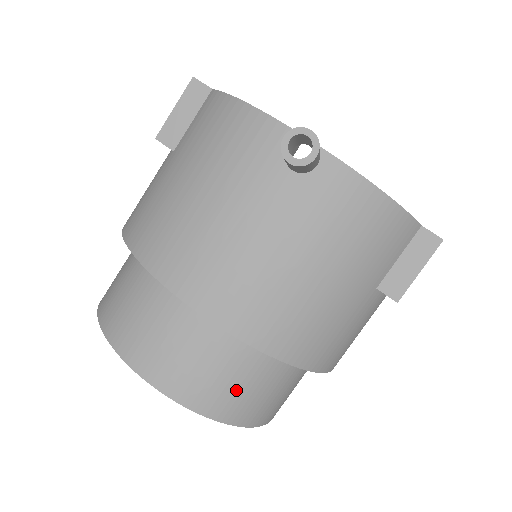
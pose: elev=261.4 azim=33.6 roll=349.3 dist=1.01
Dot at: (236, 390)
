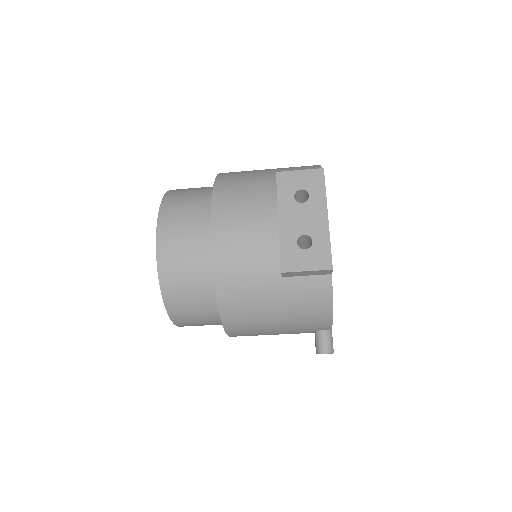
Dot at: occluded
